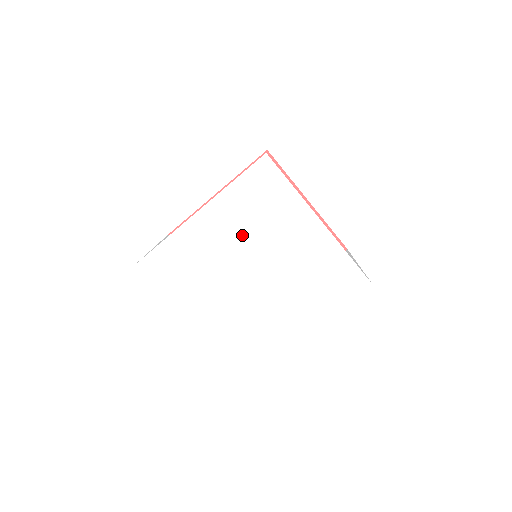
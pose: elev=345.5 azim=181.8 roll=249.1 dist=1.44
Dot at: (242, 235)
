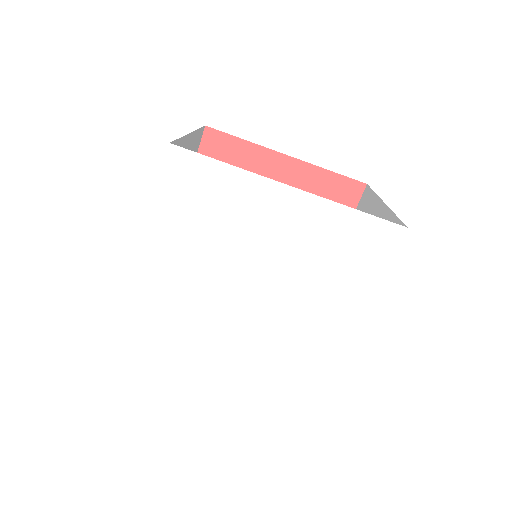
Dot at: (291, 254)
